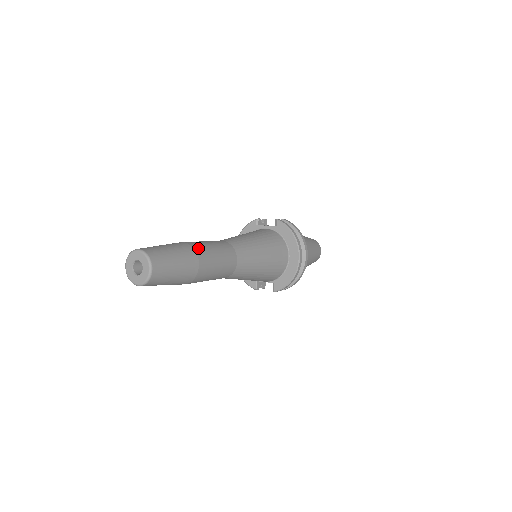
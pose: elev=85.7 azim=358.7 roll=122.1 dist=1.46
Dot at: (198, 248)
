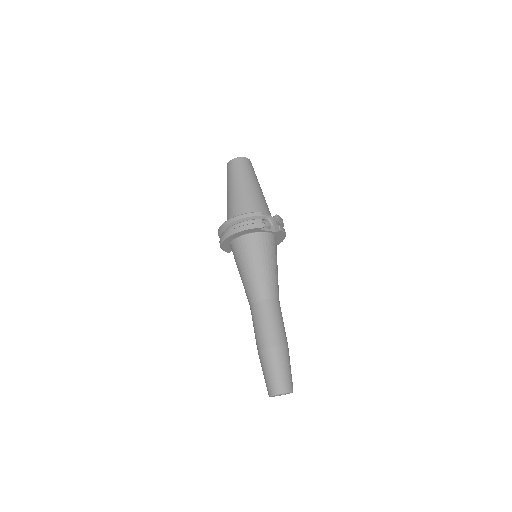
Dot at: (287, 342)
